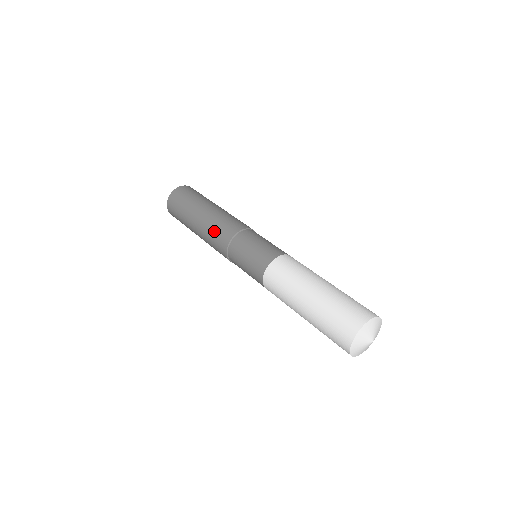
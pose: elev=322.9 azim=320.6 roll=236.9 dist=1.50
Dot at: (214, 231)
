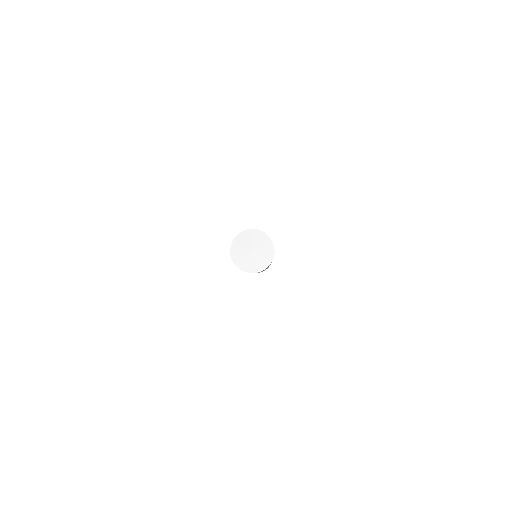
Dot at: occluded
